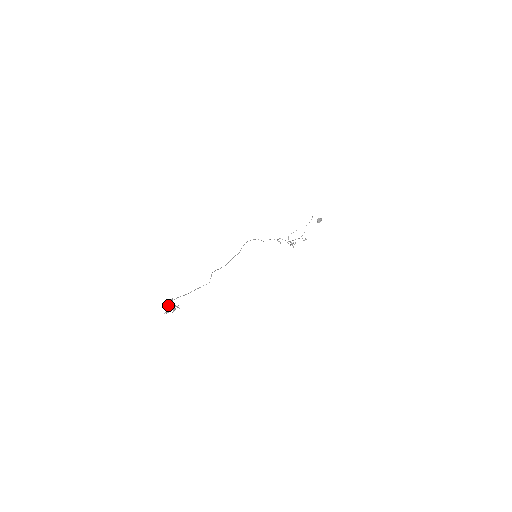
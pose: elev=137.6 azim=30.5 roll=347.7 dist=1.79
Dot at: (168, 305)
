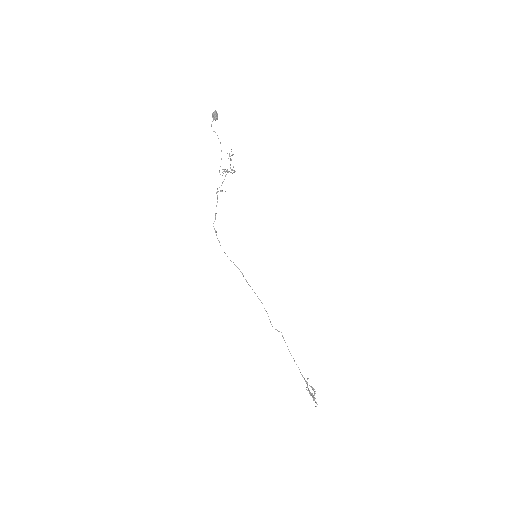
Dot at: occluded
